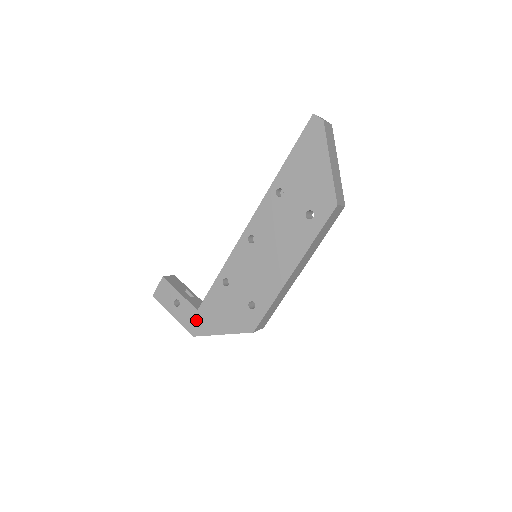
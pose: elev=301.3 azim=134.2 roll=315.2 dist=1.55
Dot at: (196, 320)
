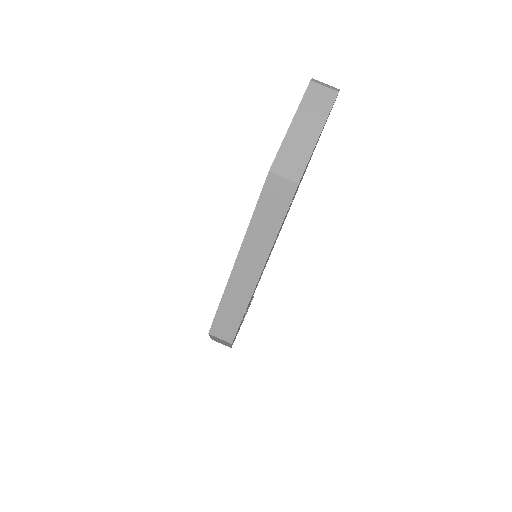
Dot at: occluded
